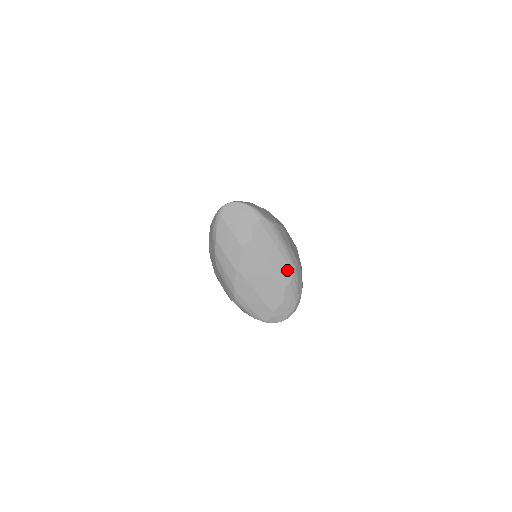
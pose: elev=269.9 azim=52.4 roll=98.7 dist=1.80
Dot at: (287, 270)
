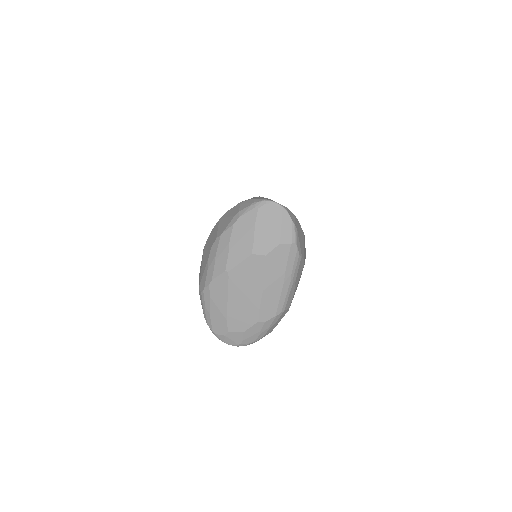
Dot at: (274, 308)
